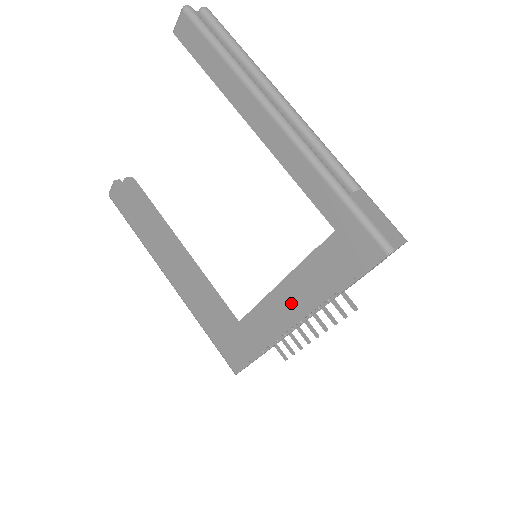
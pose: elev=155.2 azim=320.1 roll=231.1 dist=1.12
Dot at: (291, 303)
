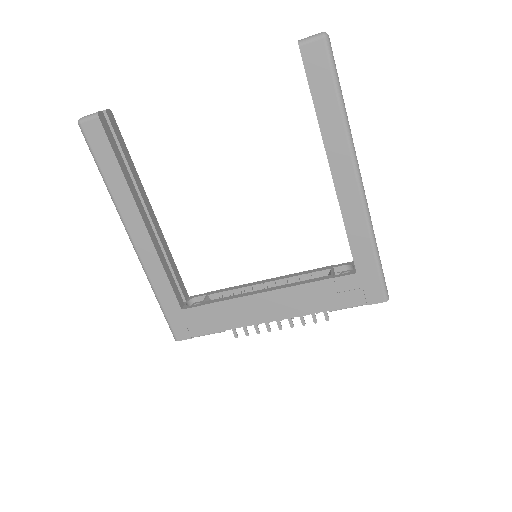
Dot at: (282, 305)
